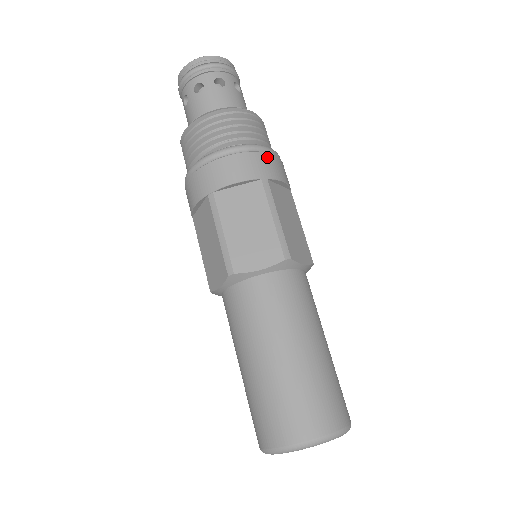
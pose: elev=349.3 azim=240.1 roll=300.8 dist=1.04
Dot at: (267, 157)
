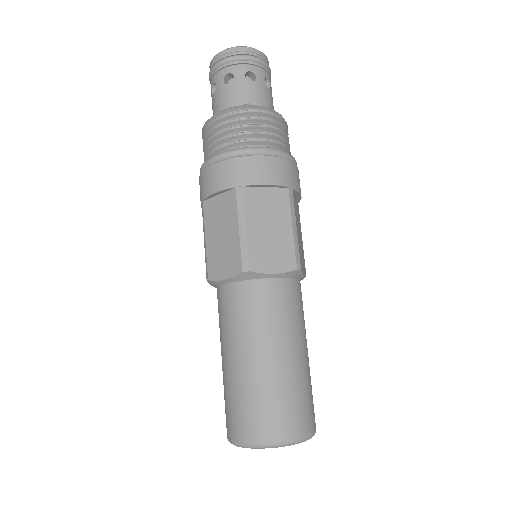
Dot at: (248, 161)
